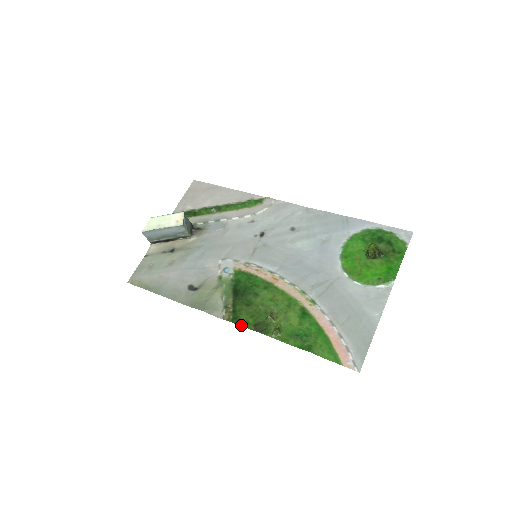
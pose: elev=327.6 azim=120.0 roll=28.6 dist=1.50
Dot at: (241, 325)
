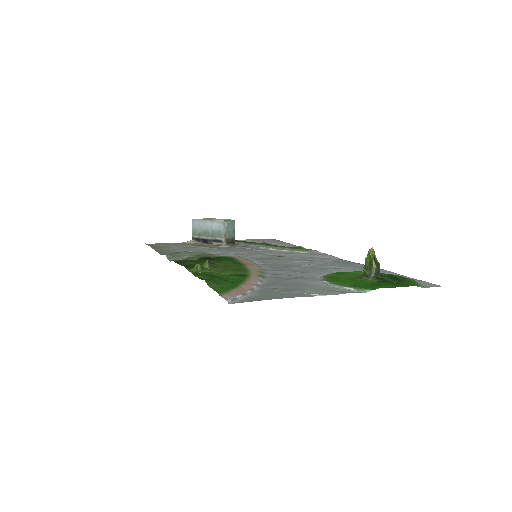
Dot at: (178, 263)
